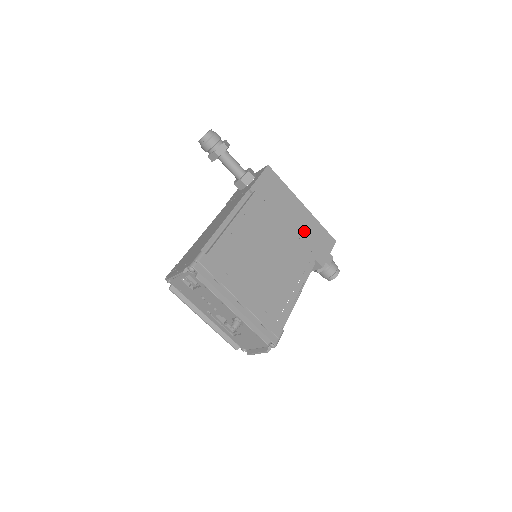
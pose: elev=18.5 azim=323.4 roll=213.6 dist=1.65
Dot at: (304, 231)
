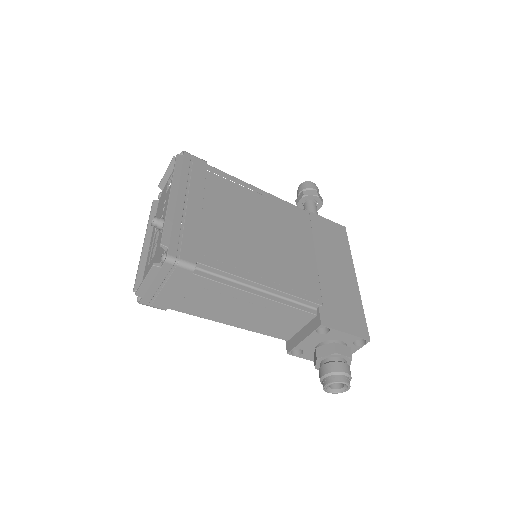
Dot at: (333, 284)
